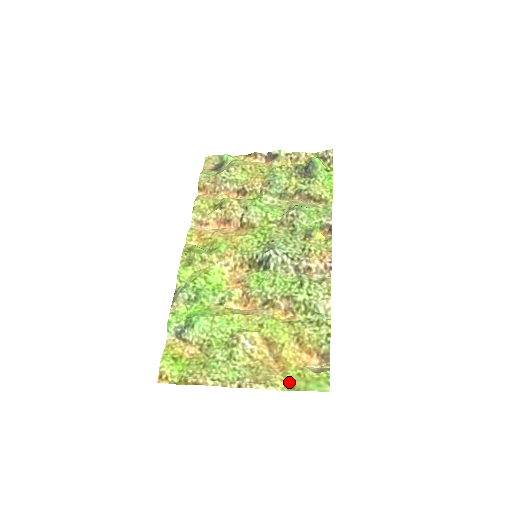
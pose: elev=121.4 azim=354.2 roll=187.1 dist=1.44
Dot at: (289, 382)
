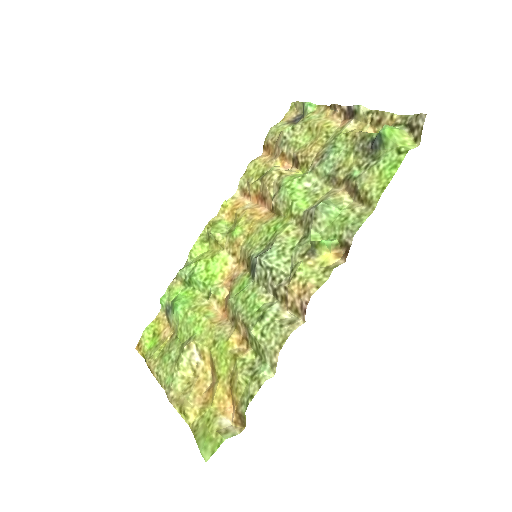
Dot at: (198, 421)
